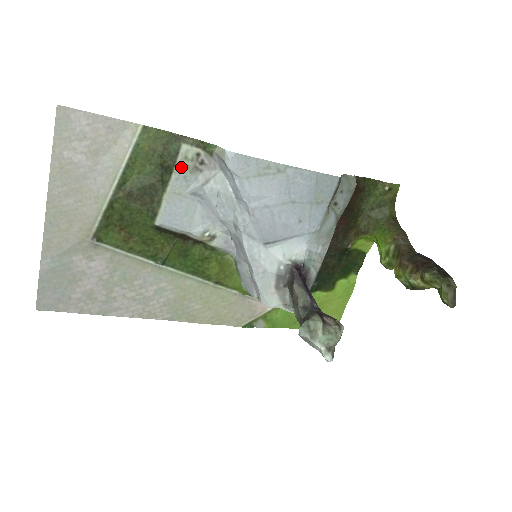
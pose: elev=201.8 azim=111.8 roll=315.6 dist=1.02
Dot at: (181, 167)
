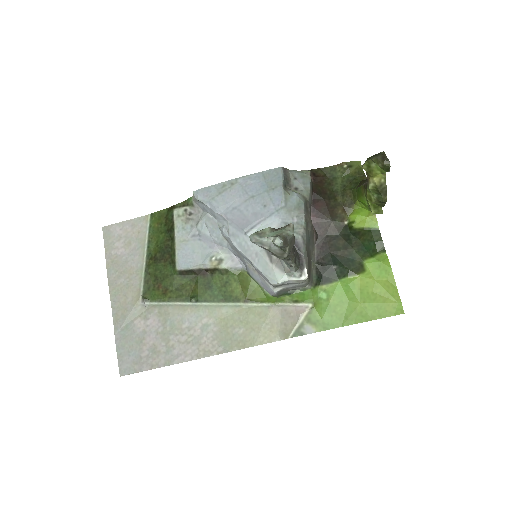
Dot at: (178, 223)
